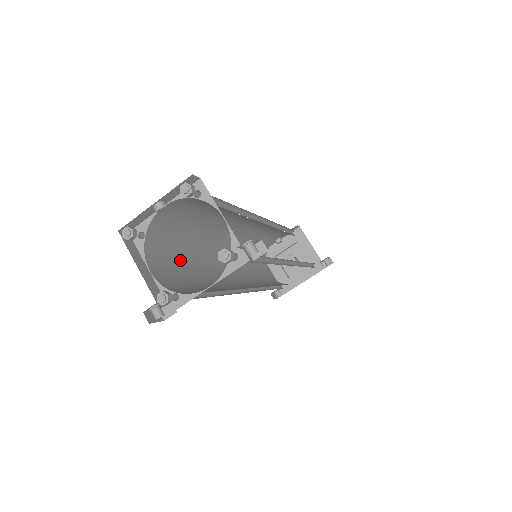
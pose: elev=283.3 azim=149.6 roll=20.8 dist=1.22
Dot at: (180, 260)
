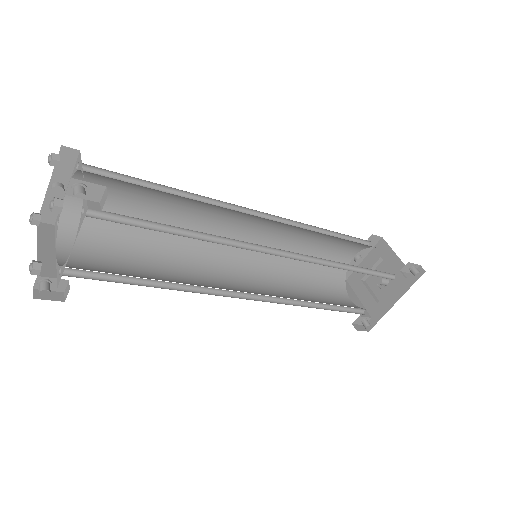
Dot at: (127, 254)
